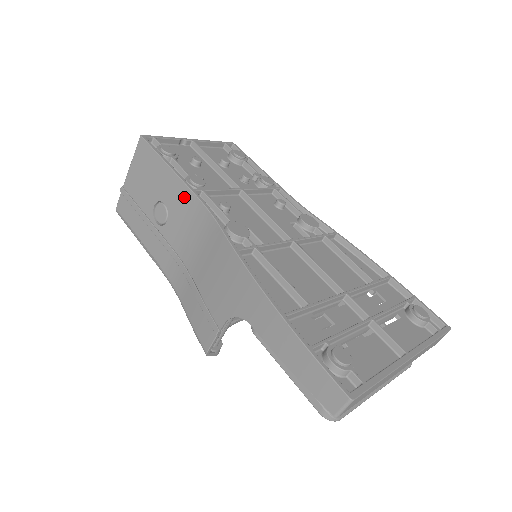
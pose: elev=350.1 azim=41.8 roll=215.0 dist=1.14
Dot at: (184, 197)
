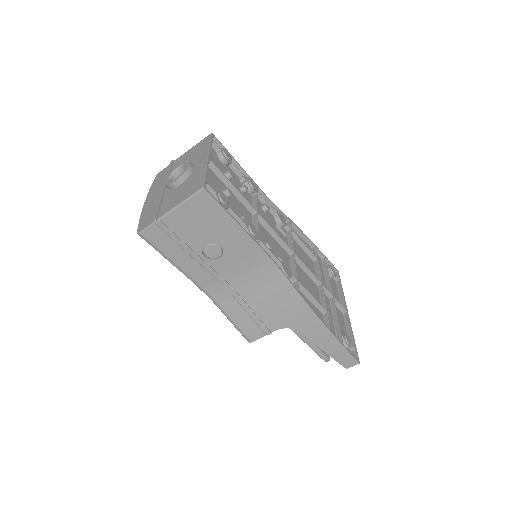
Dot at: (248, 248)
